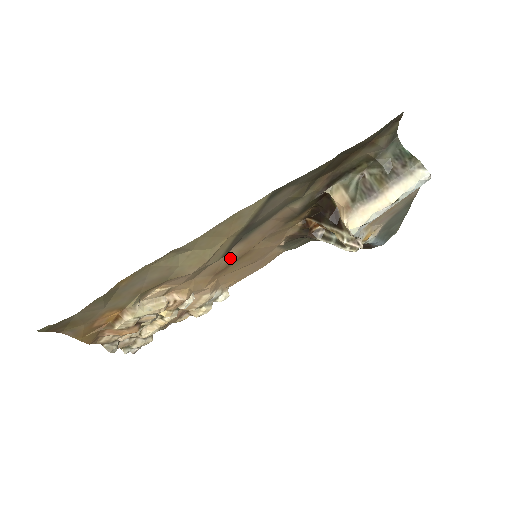
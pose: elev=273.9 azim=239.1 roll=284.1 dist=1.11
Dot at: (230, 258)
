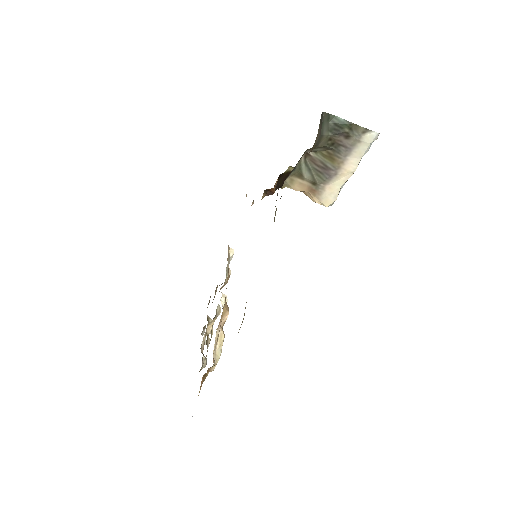
Dot at: occluded
